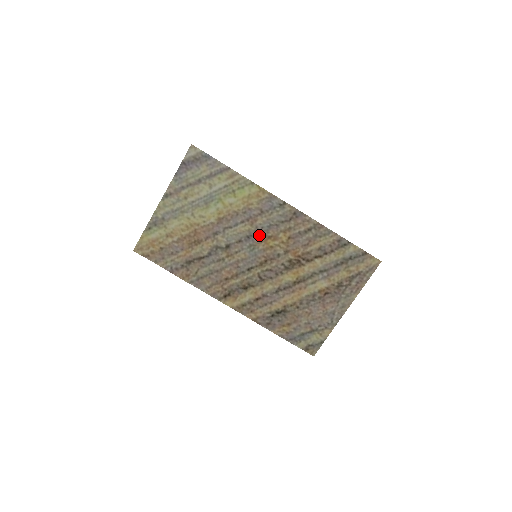
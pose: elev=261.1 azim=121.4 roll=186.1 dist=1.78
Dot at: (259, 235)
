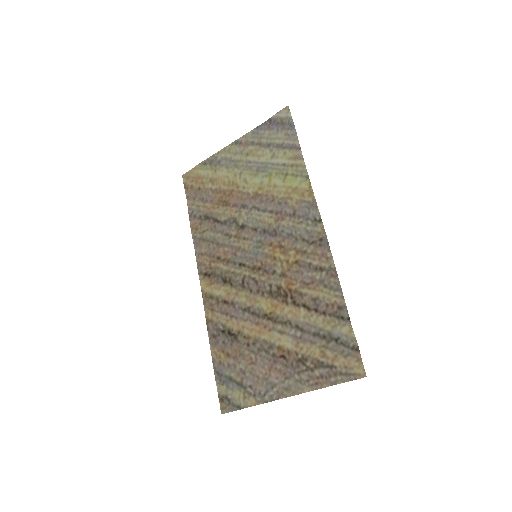
Dot at: (274, 237)
